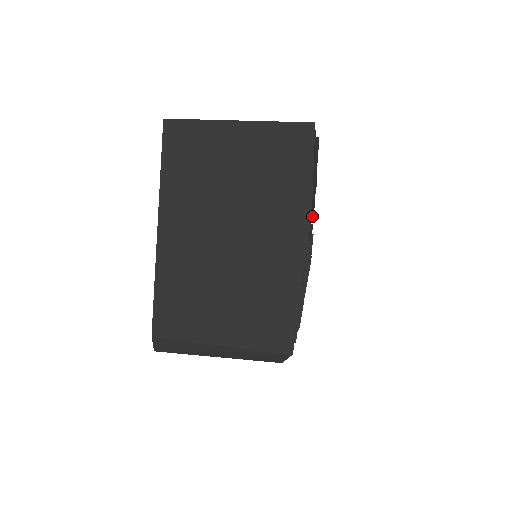
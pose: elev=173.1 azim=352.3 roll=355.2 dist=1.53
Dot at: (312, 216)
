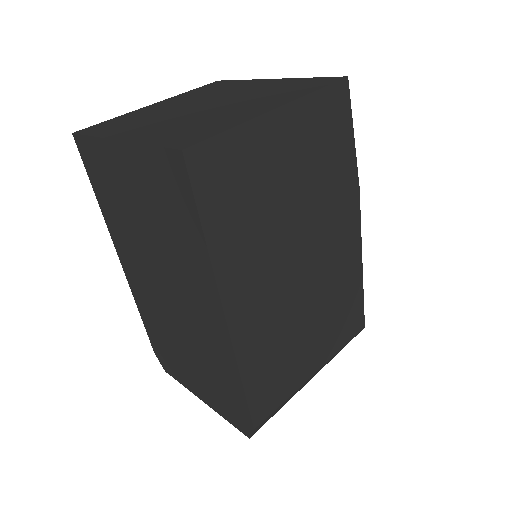
Dot at: occluded
